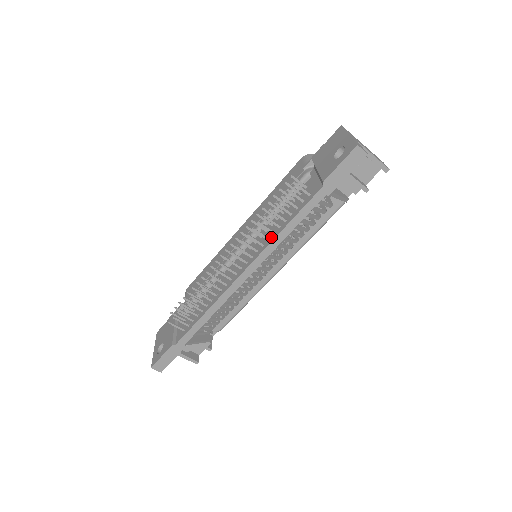
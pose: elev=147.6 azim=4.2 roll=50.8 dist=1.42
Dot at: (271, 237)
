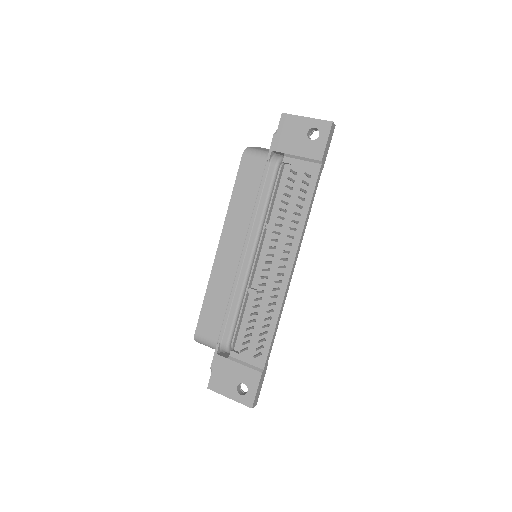
Dot at: (298, 226)
